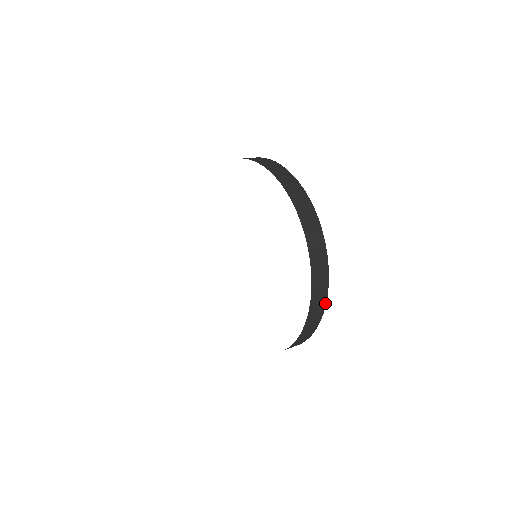
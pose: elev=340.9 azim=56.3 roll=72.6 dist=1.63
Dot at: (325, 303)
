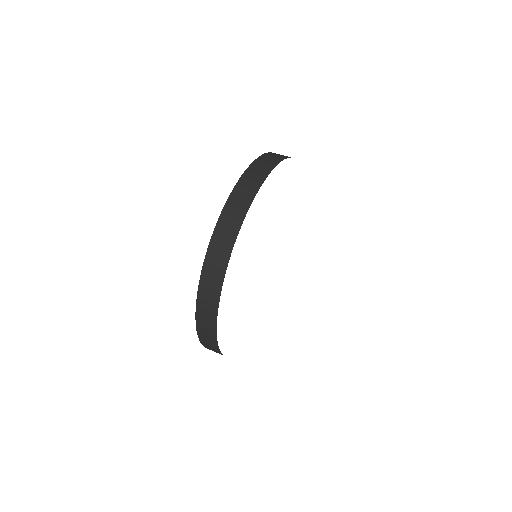
Dot at: (220, 352)
